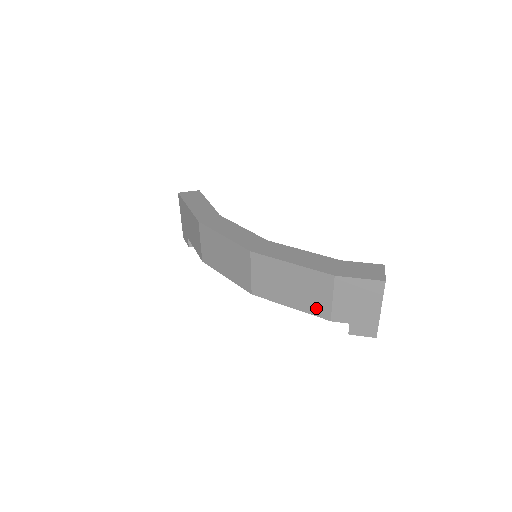
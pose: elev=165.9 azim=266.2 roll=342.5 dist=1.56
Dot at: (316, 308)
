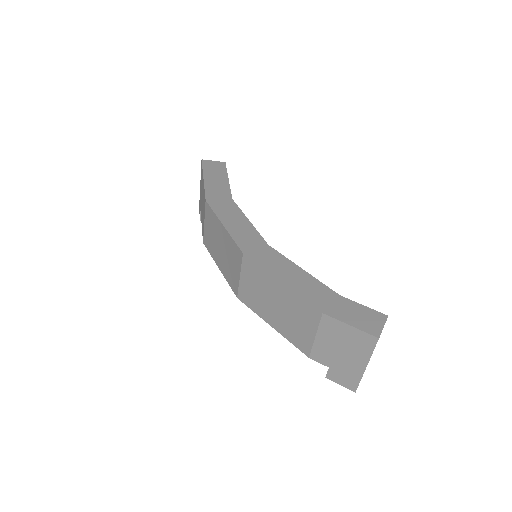
Dot at: (297, 338)
